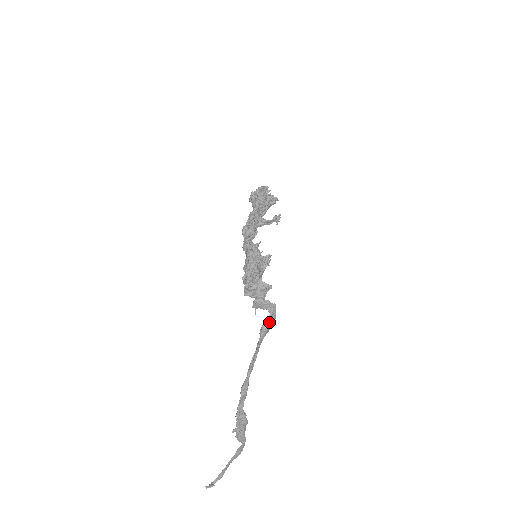
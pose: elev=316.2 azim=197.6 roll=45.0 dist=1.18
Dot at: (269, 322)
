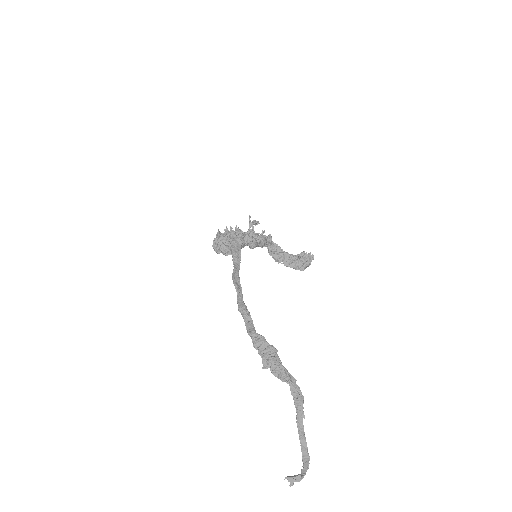
Dot at: (236, 247)
